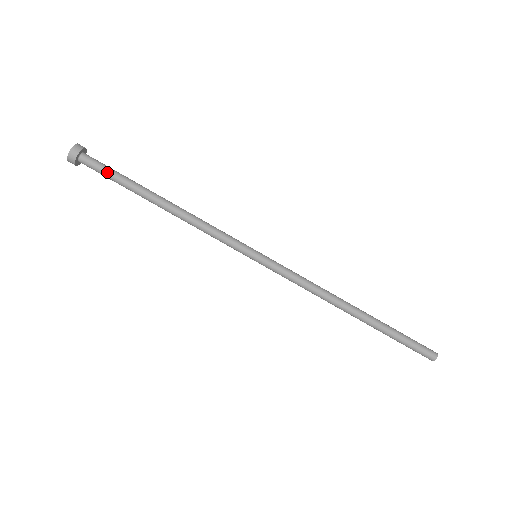
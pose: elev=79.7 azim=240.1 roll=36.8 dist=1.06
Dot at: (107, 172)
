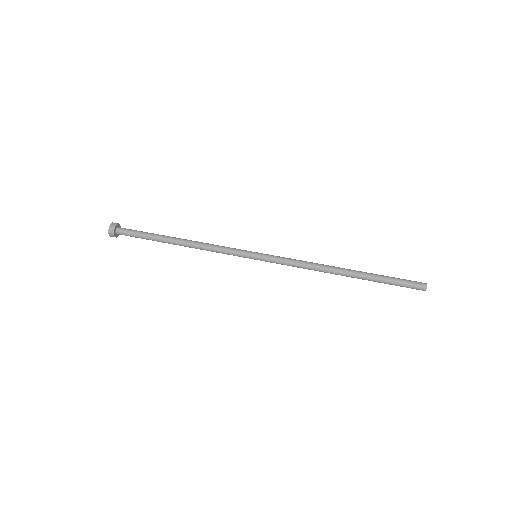
Dot at: (136, 235)
